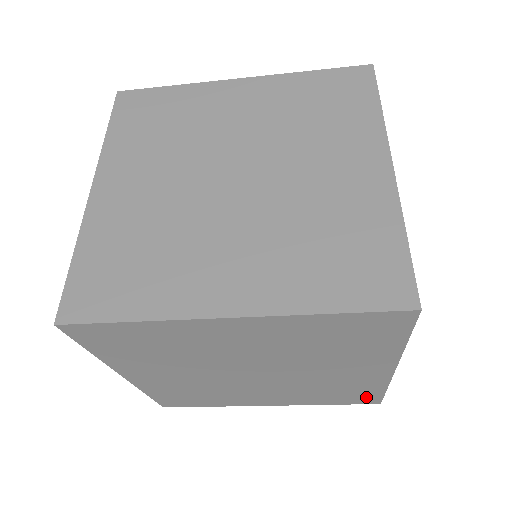
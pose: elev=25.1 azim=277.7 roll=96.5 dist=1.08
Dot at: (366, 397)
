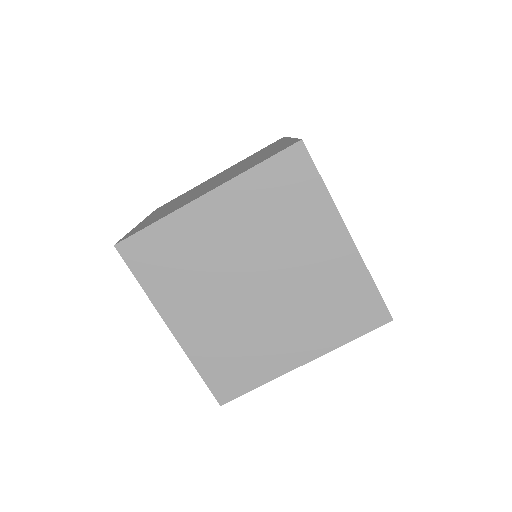
Dot at: (370, 307)
